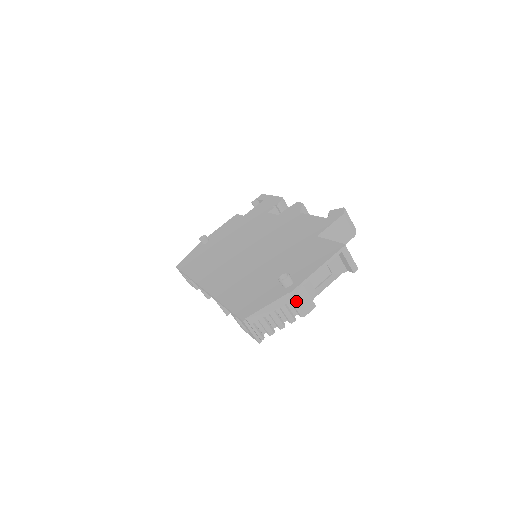
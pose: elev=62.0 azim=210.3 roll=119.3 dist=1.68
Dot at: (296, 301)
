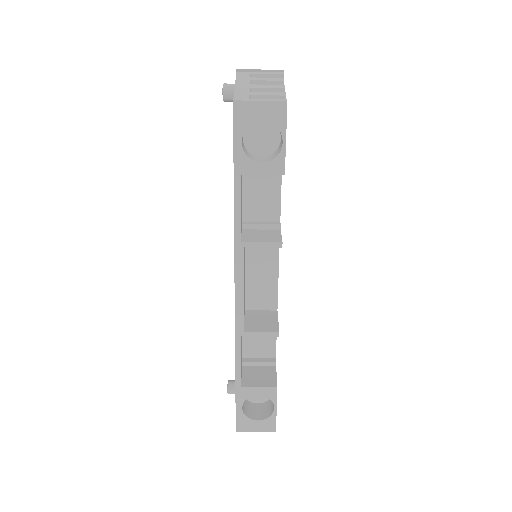
Dot at: (253, 70)
